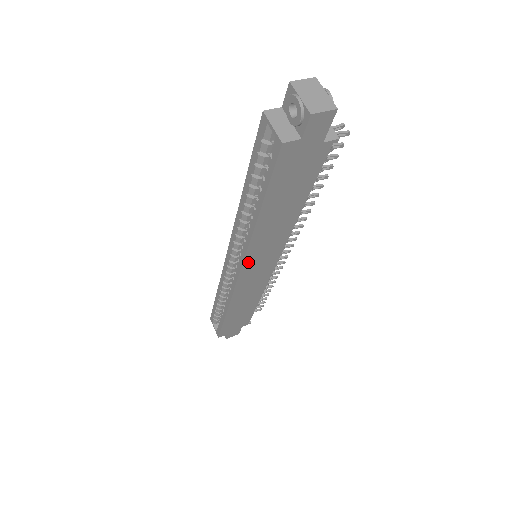
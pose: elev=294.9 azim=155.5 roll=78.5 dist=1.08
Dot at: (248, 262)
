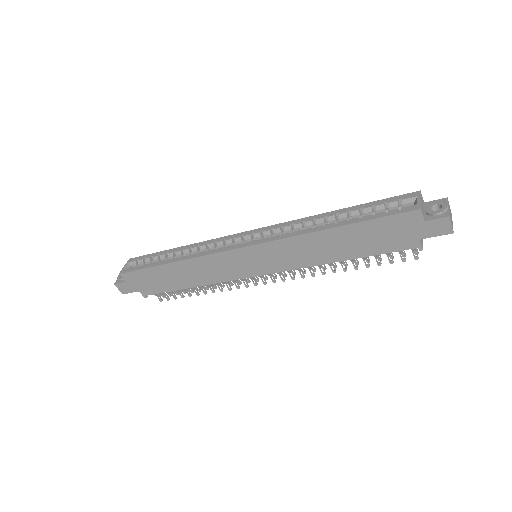
Dot at: (264, 247)
